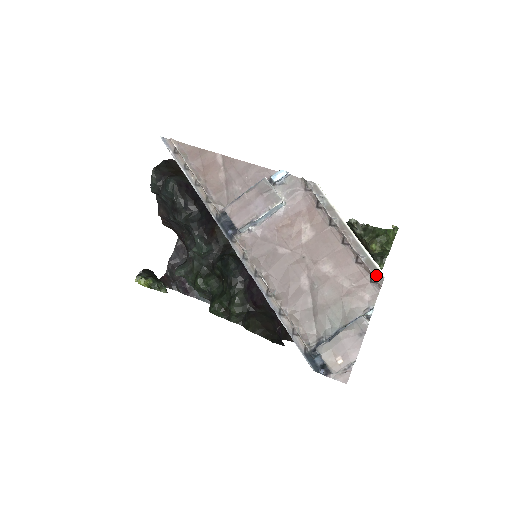
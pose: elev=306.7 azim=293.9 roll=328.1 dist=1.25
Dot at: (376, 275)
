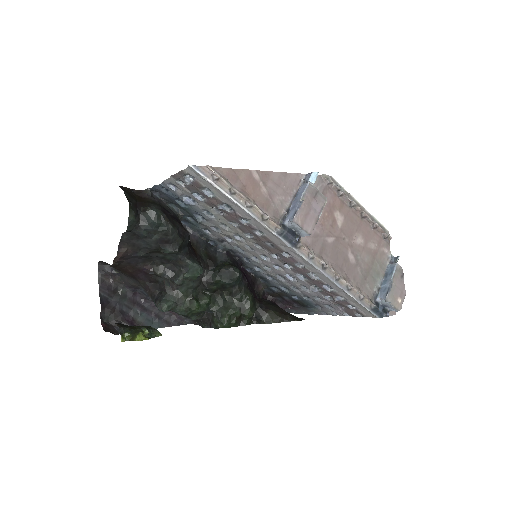
Dot at: (386, 232)
